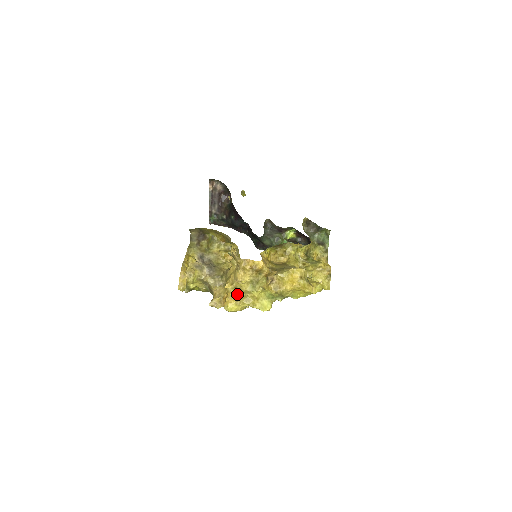
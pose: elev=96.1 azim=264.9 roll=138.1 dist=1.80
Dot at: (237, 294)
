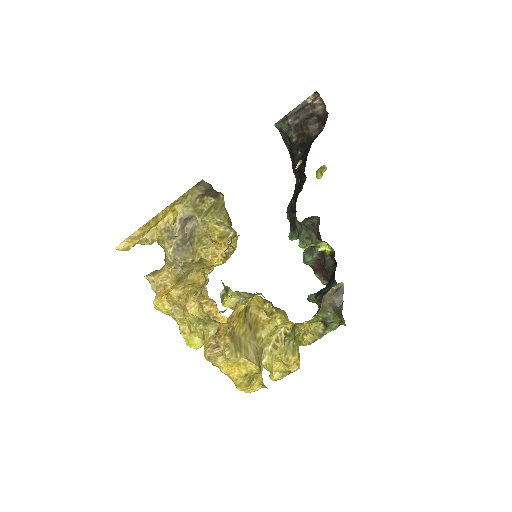
Dot at: (178, 304)
